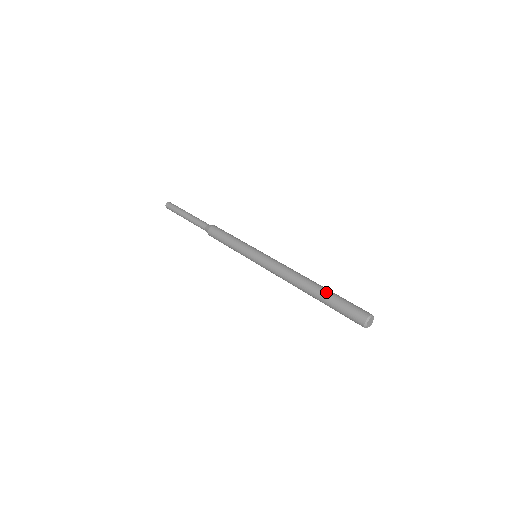
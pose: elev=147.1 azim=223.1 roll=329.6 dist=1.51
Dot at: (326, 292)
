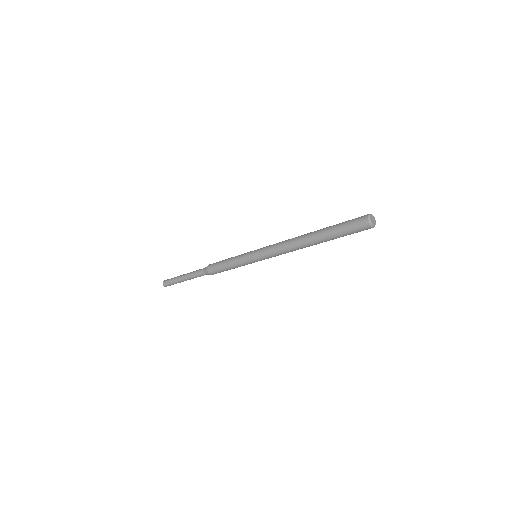
Dot at: (328, 227)
